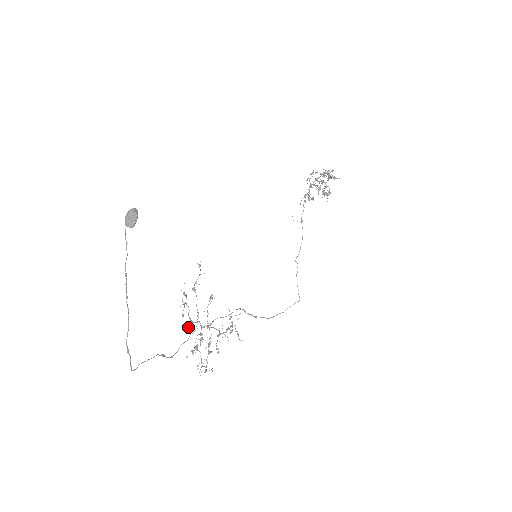
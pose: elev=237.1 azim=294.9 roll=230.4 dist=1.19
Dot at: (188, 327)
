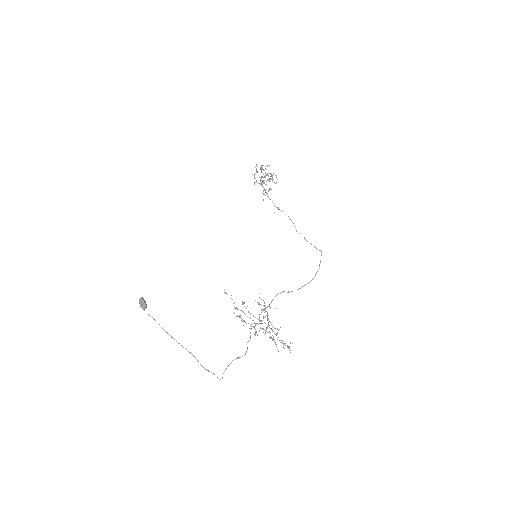
Dot at: (256, 332)
